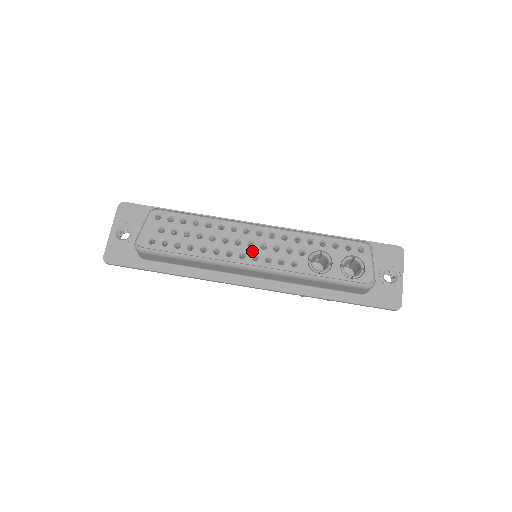
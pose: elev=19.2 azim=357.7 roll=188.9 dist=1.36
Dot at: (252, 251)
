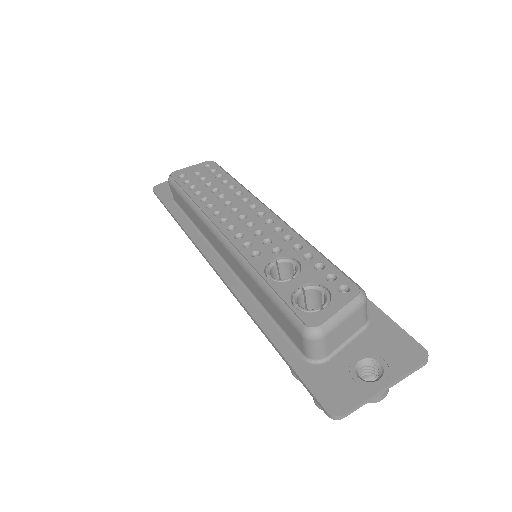
Dot at: (236, 222)
